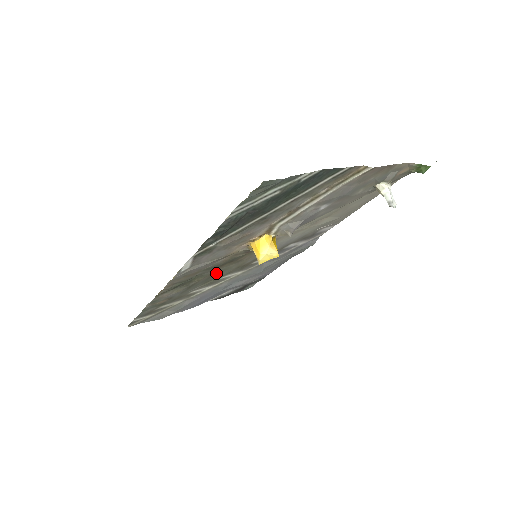
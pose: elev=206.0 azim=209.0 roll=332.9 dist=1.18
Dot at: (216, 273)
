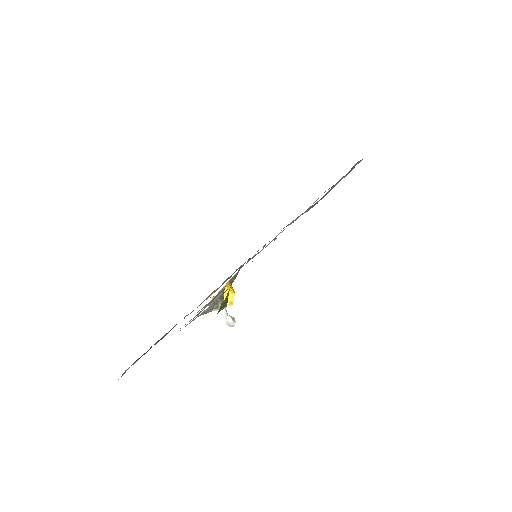
Dot at: occluded
